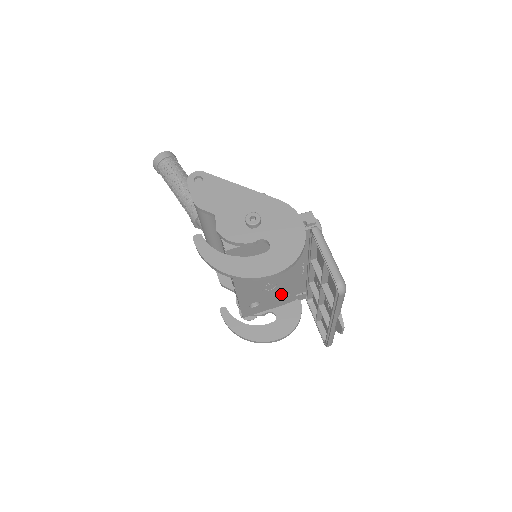
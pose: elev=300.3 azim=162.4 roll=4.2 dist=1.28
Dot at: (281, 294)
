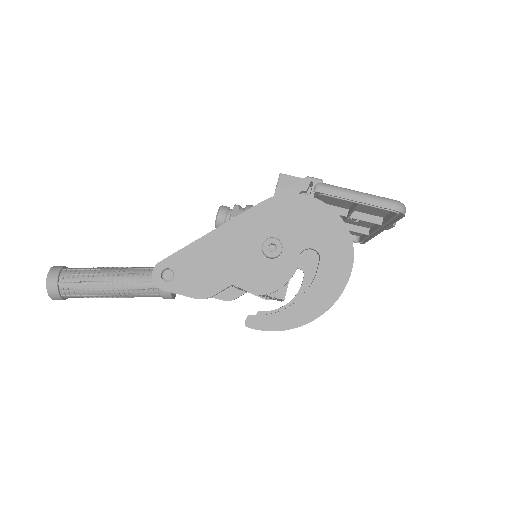
Dot at: occluded
